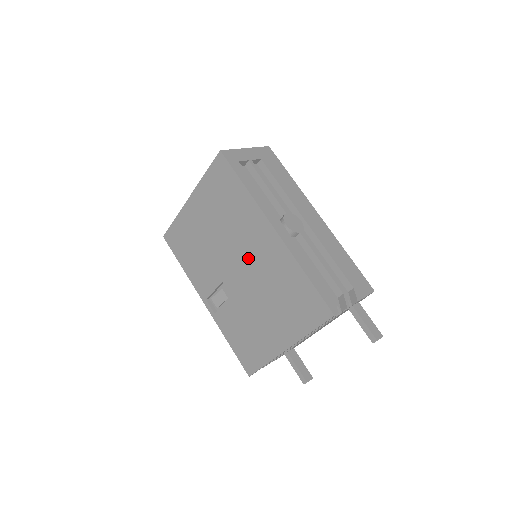
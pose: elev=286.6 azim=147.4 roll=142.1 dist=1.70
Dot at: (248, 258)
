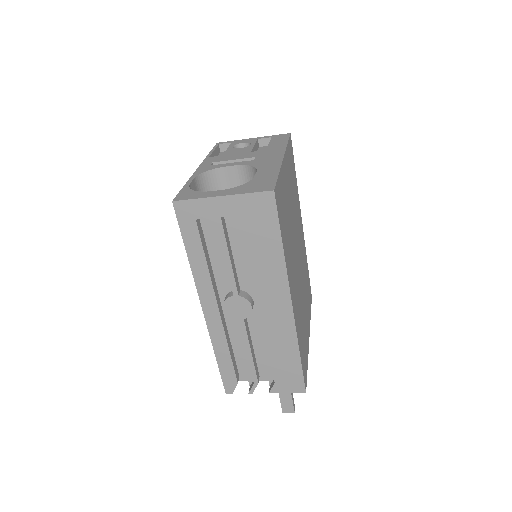
Dot at: occluded
